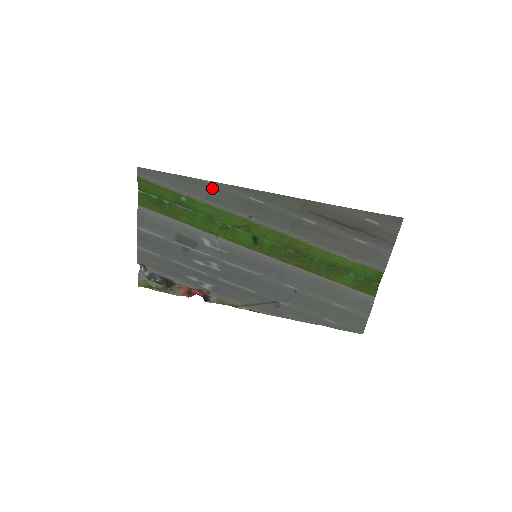
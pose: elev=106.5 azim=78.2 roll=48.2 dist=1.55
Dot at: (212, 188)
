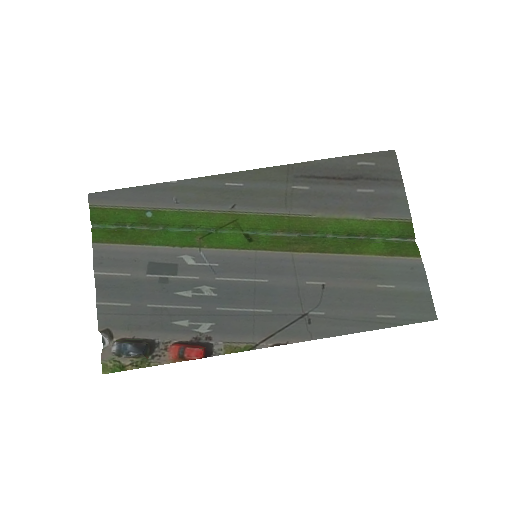
Dot at: (180, 188)
